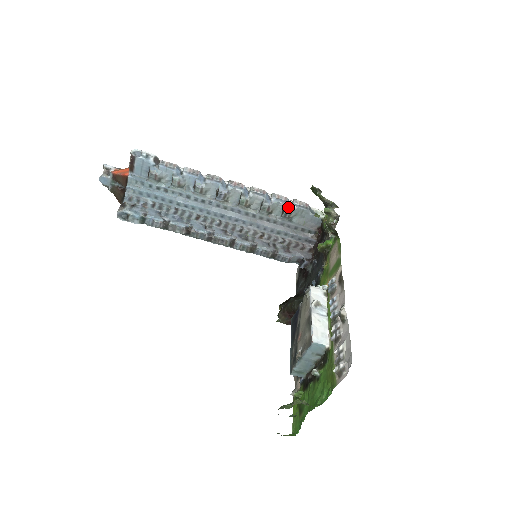
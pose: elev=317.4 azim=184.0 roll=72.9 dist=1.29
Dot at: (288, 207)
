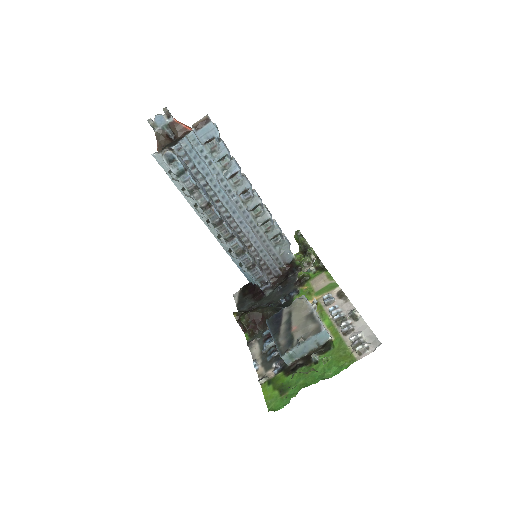
Dot at: (281, 235)
